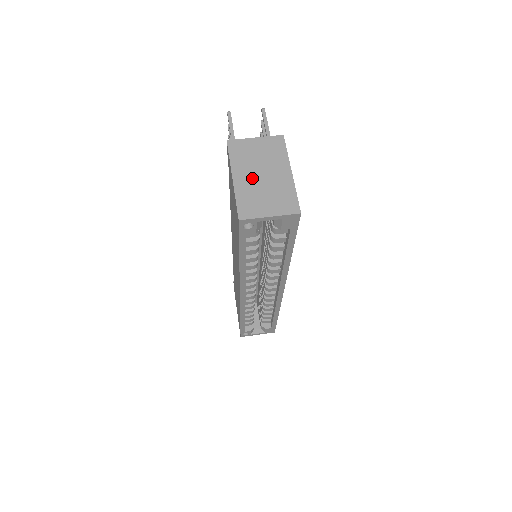
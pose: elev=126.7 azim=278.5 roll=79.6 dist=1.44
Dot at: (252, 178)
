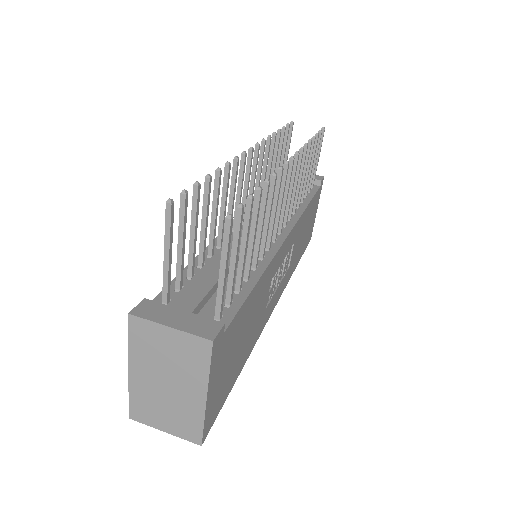
Dot at: (153, 381)
